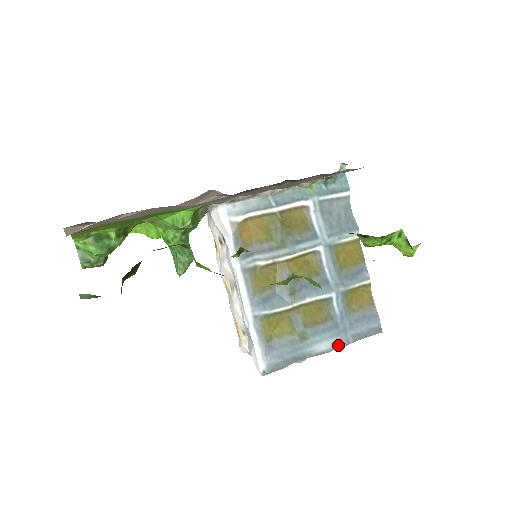
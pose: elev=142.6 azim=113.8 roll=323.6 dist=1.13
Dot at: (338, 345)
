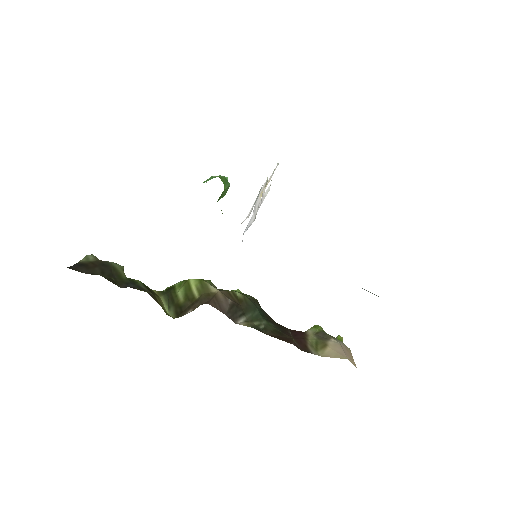
Dot at: occluded
